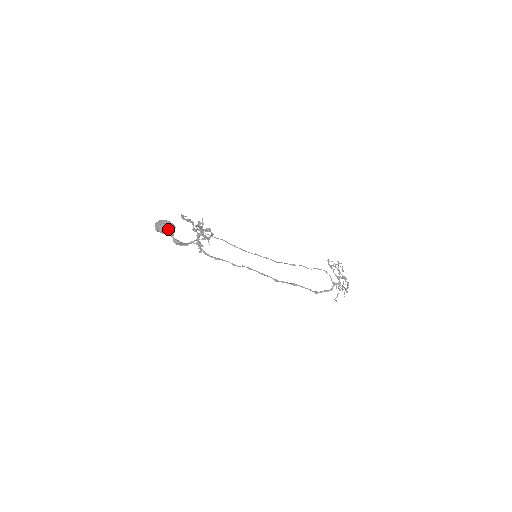
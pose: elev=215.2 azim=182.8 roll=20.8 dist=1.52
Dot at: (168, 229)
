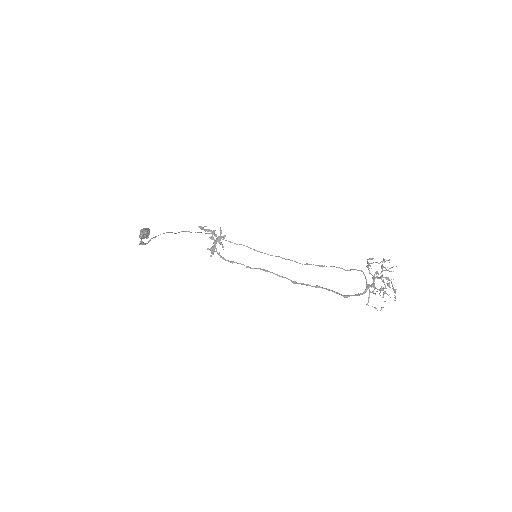
Dot at: (140, 234)
